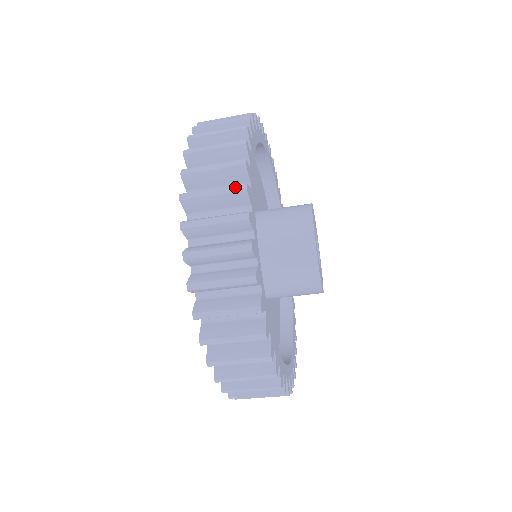
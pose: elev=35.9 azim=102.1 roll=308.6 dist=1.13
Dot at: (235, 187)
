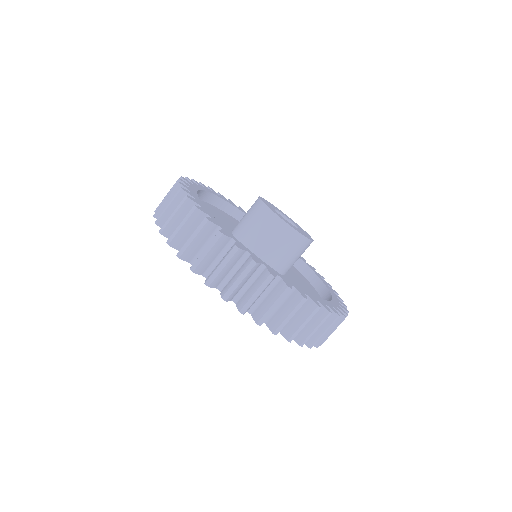
Dot at: (190, 212)
